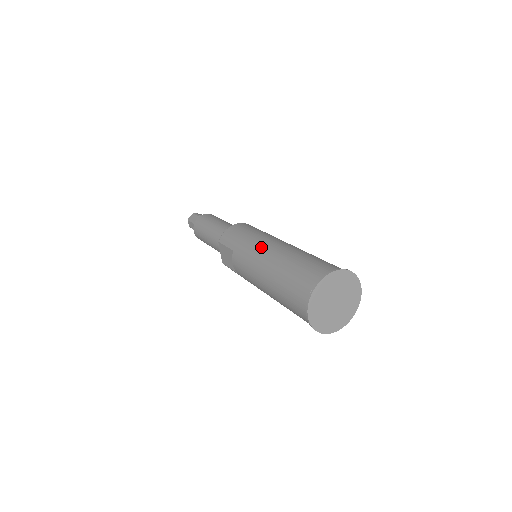
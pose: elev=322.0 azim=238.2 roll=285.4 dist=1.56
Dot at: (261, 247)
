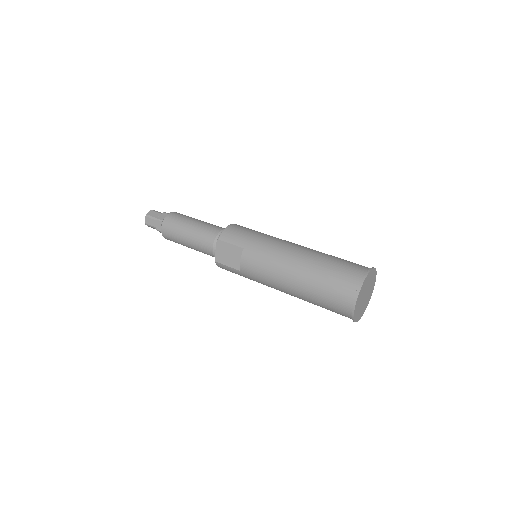
Dot at: (282, 246)
